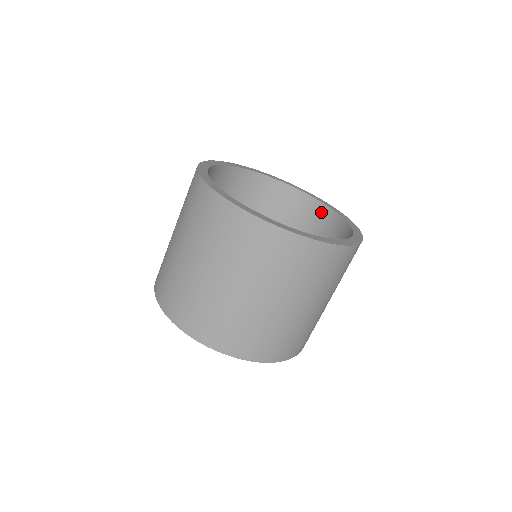
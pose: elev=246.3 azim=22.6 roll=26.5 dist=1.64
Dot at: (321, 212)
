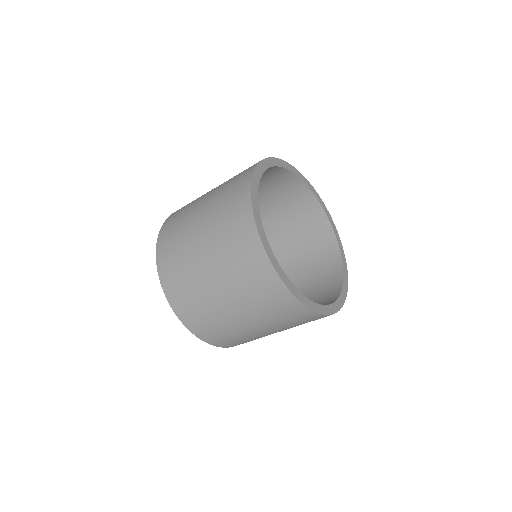
Dot at: (301, 190)
